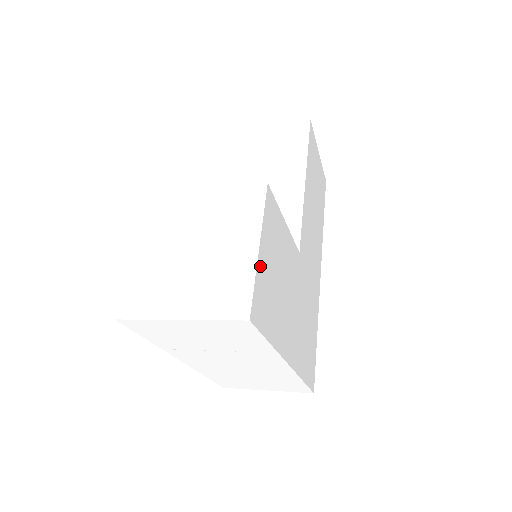
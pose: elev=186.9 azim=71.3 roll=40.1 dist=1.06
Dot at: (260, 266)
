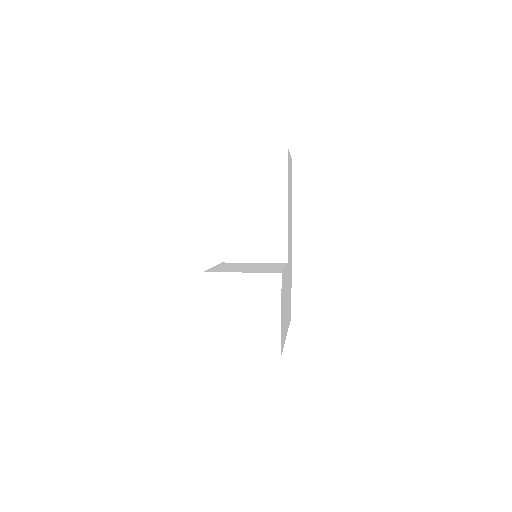
Dot at: occluded
